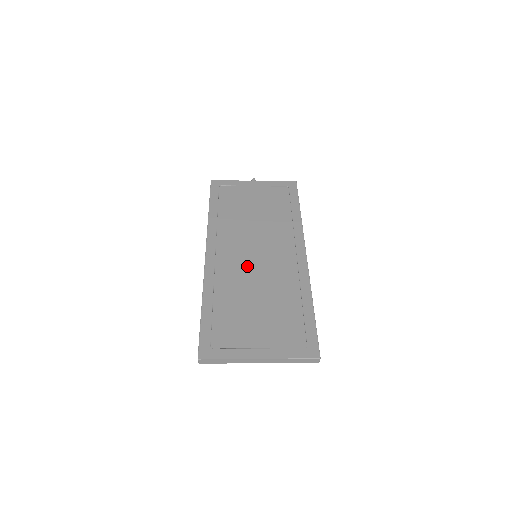
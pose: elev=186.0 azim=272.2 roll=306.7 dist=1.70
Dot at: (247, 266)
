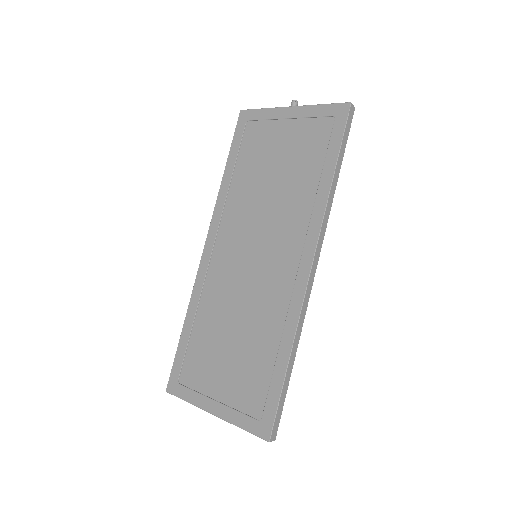
Dot at: (238, 275)
